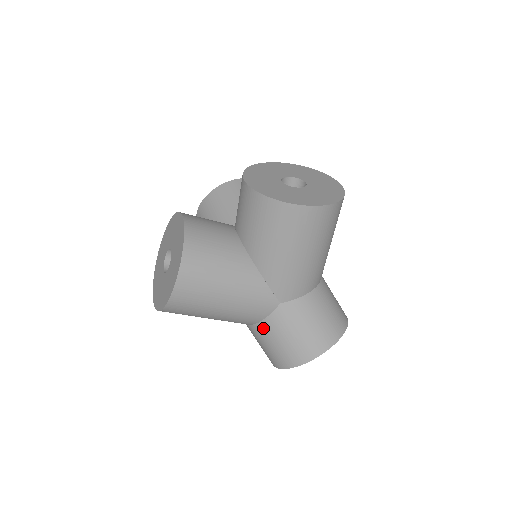
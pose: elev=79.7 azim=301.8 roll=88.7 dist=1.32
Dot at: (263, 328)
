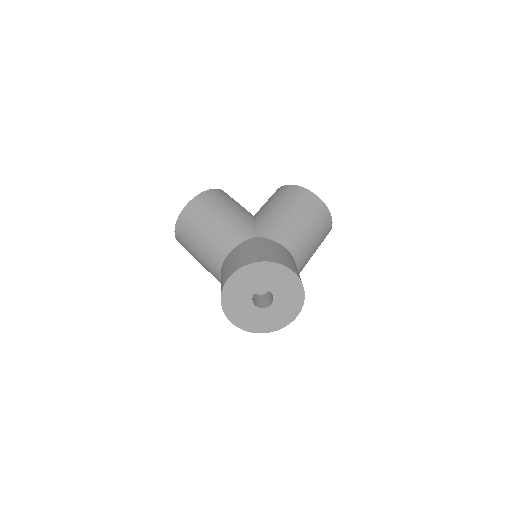
Dot at: (234, 251)
